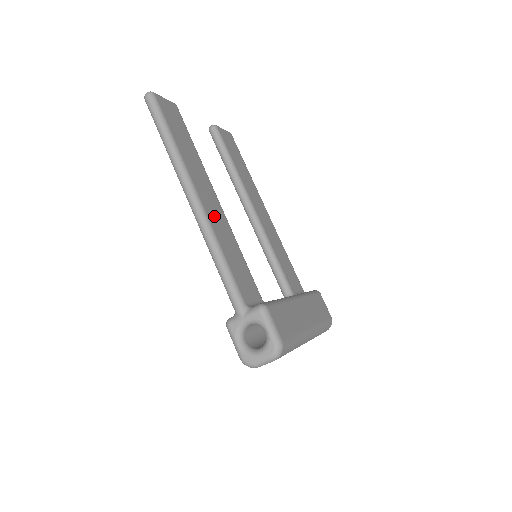
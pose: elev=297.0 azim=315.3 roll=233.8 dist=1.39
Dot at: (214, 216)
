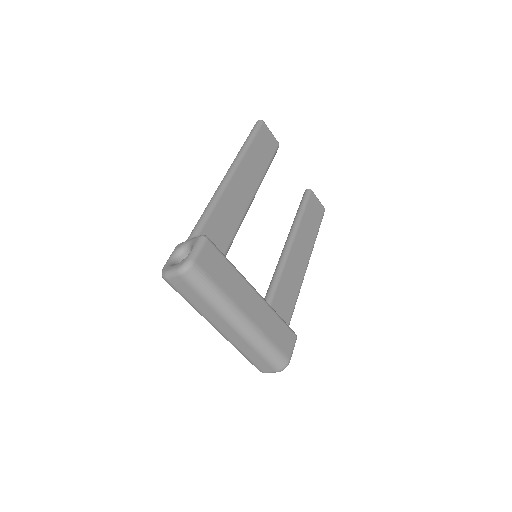
Dot at: (236, 191)
